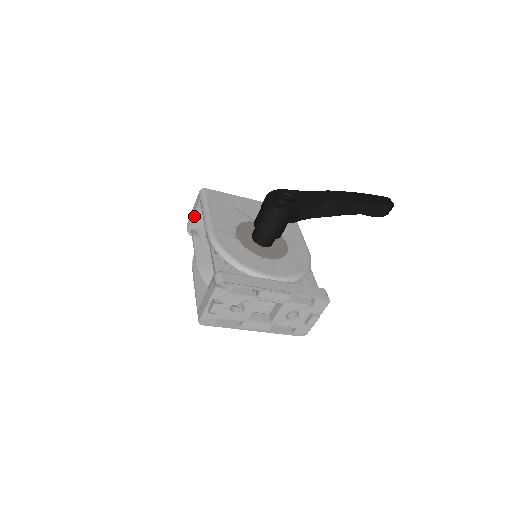
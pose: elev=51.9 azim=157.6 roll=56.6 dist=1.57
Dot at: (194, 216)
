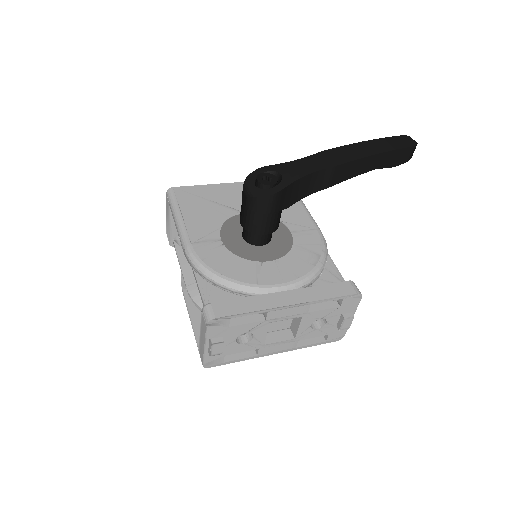
Dot at: (170, 224)
